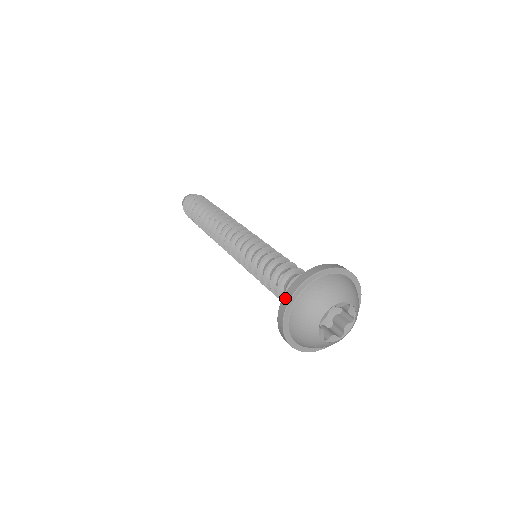
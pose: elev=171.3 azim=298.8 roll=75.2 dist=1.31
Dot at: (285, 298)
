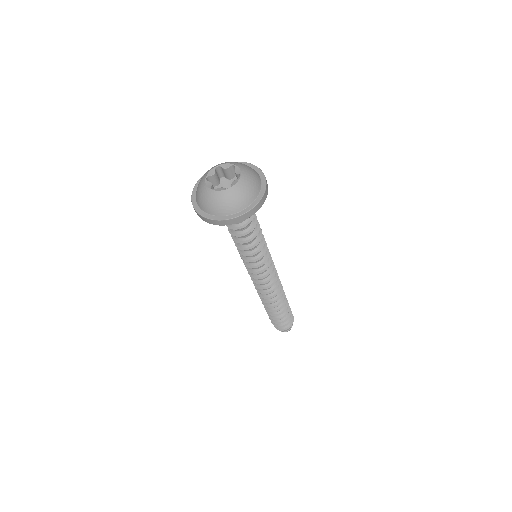
Dot at: occluded
